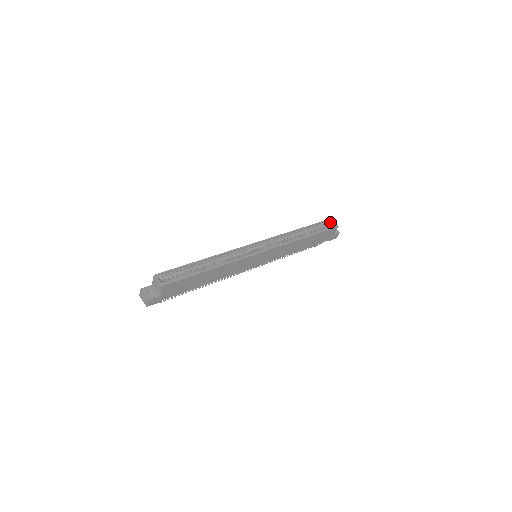
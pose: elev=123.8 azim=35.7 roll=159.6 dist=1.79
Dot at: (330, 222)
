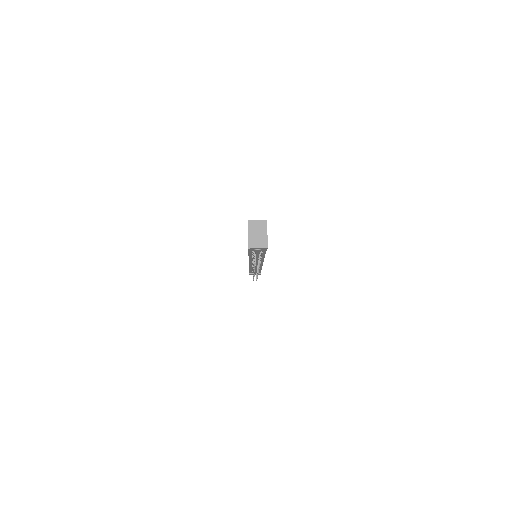
Dot at: occluded
